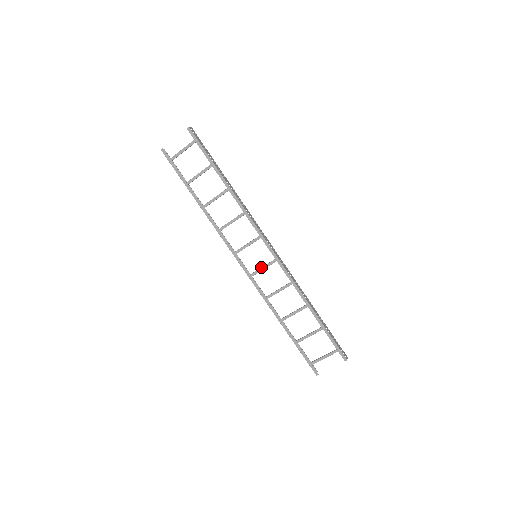
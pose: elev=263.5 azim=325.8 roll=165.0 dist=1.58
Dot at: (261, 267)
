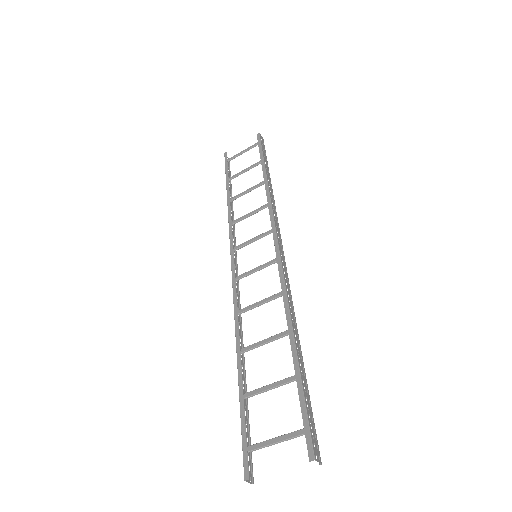
Dot at: (254, 268)
